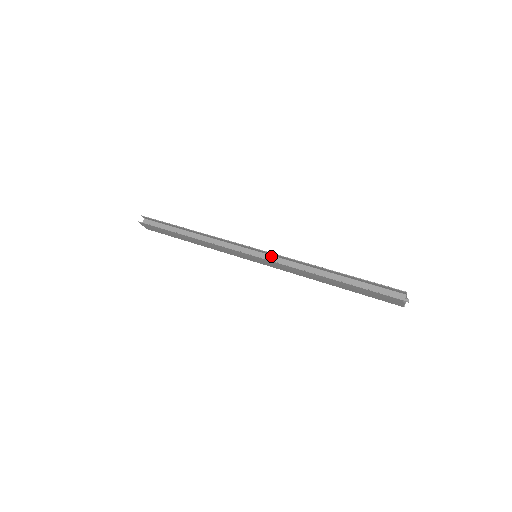
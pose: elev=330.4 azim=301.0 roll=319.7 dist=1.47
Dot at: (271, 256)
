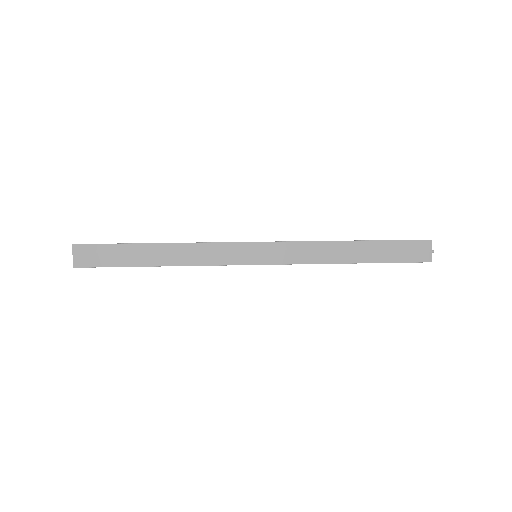
Dot at: occluded
